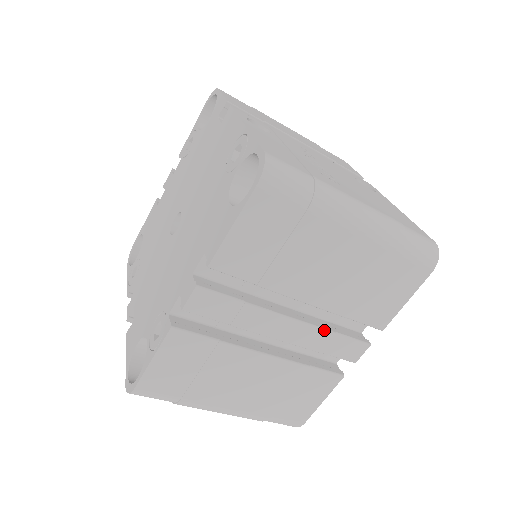
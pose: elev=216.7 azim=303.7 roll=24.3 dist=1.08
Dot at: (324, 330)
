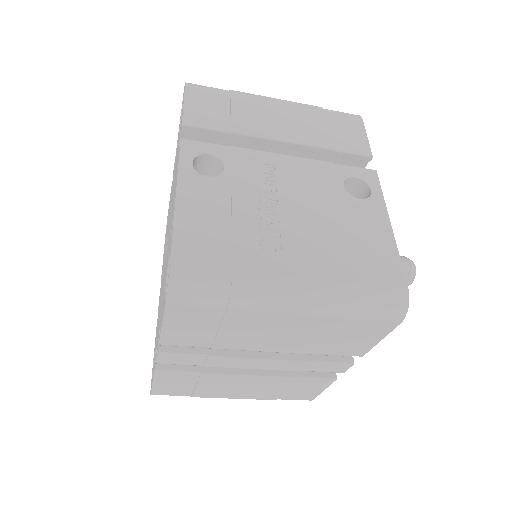
Dot at: (297, 362)
